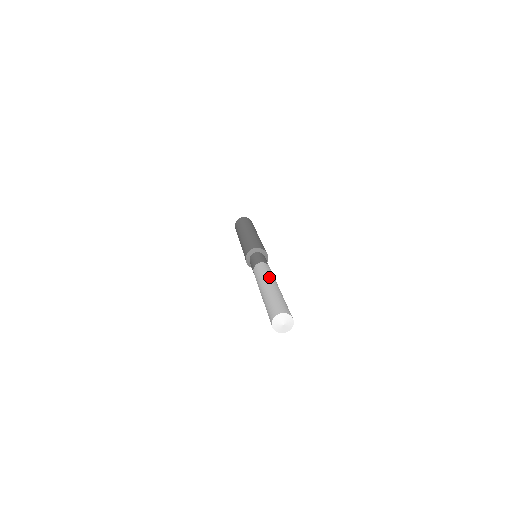
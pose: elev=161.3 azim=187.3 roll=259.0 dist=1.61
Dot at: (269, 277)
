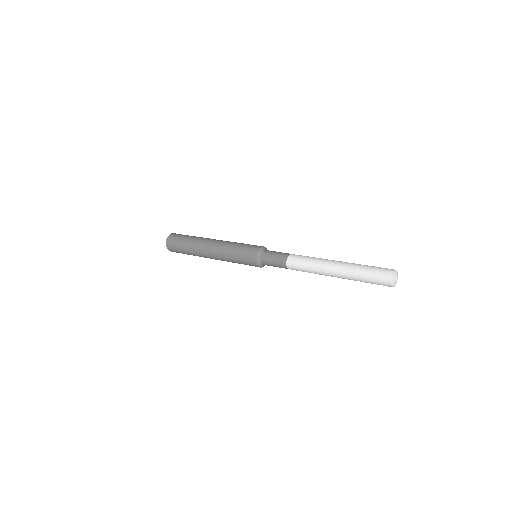
Dot at: (327, 259)
